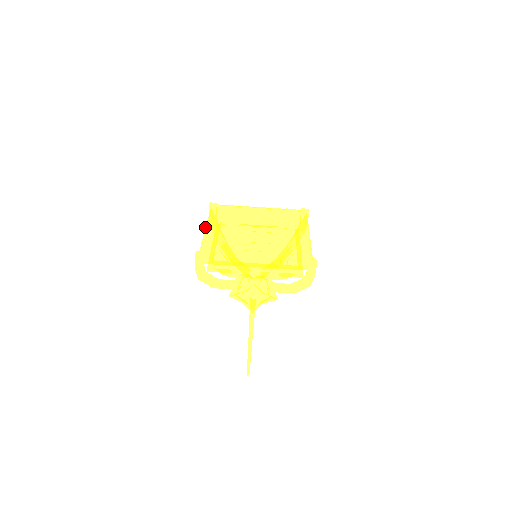
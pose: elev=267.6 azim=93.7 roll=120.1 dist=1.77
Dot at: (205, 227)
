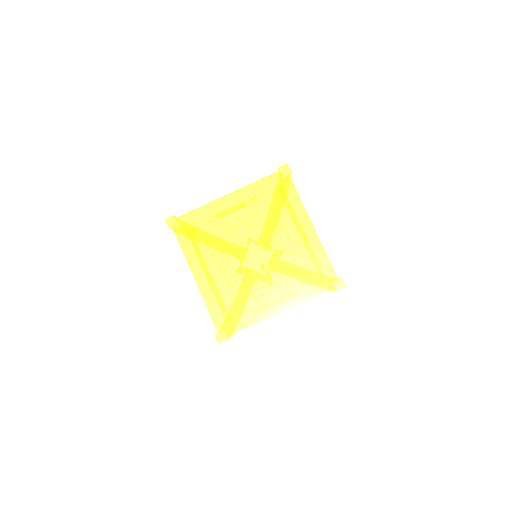
Dot at: occluded
